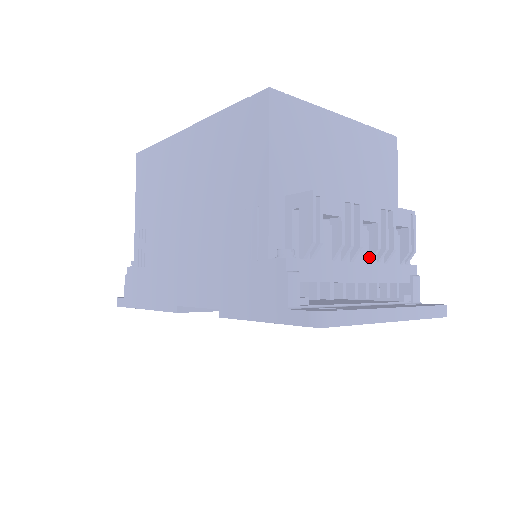
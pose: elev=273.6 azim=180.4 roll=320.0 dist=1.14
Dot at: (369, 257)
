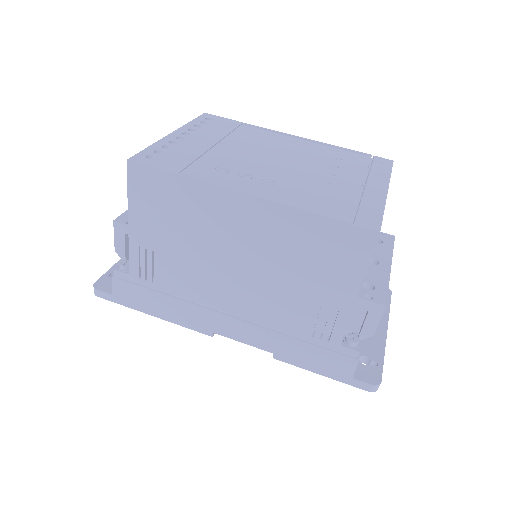
Dot at: occluded
